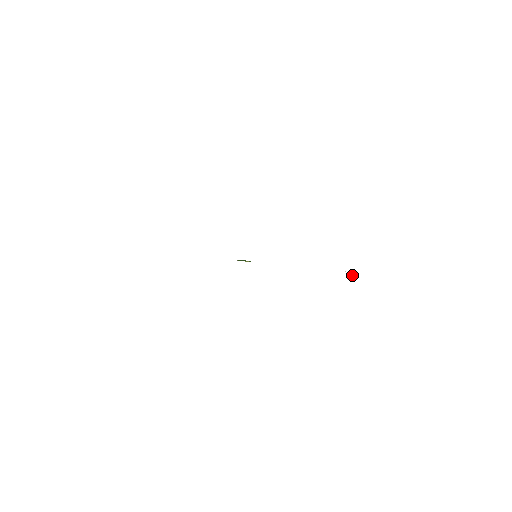
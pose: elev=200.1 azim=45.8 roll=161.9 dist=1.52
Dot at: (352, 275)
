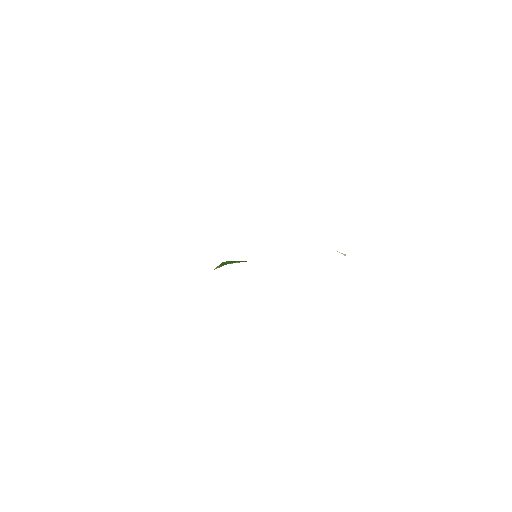
Dot at: (343, 254)
